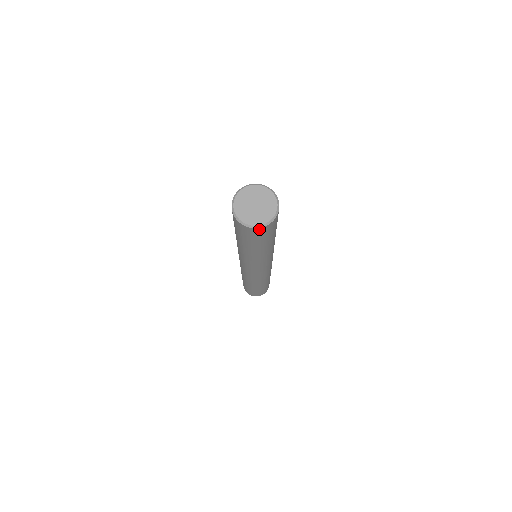
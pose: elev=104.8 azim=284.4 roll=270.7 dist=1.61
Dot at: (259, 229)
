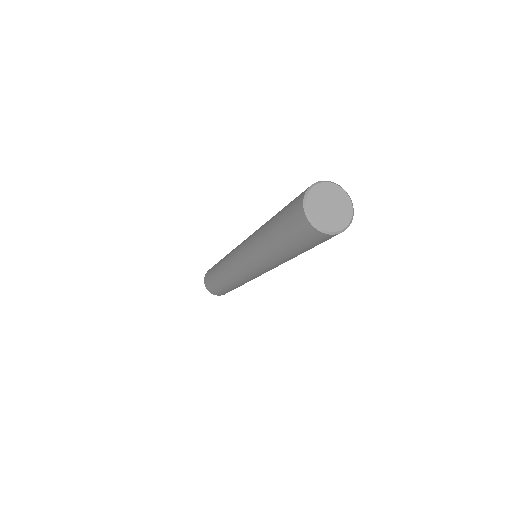
Dot at: (310, 226)
